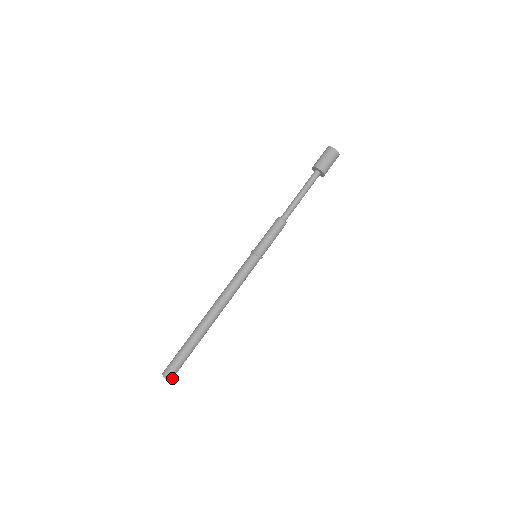
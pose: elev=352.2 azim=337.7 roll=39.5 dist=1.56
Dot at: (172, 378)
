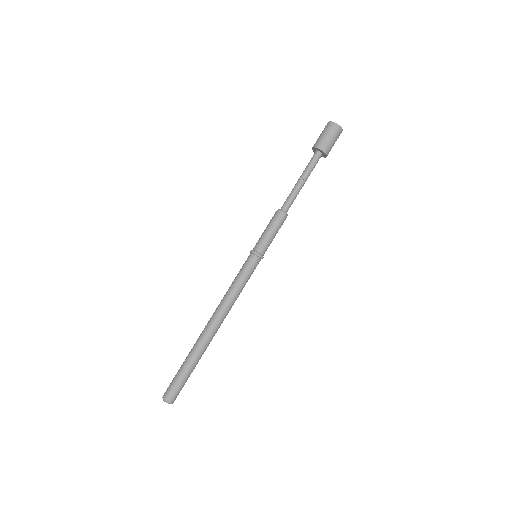
Dot at: (173, 401)
